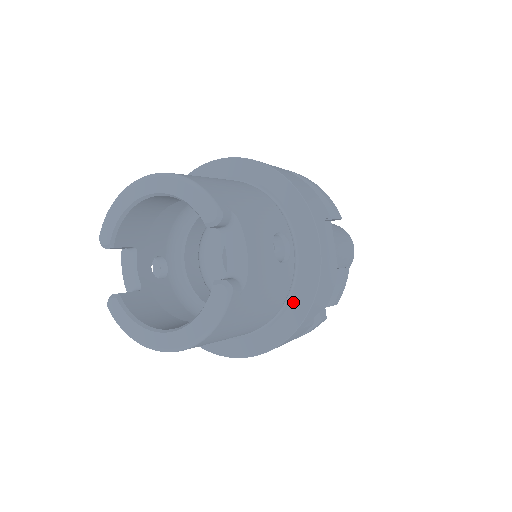
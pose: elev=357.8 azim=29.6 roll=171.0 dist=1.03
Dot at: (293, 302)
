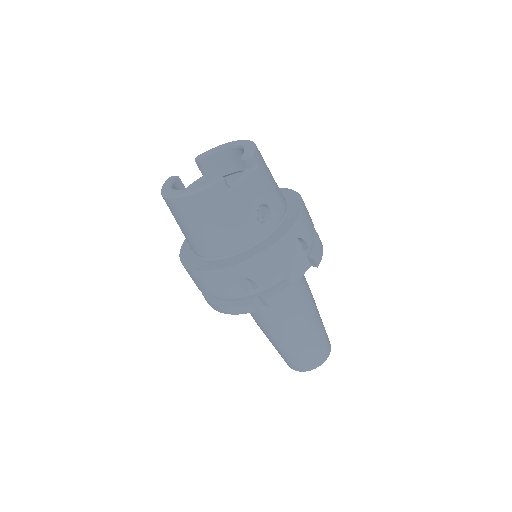
Dot at: (245, 253)
